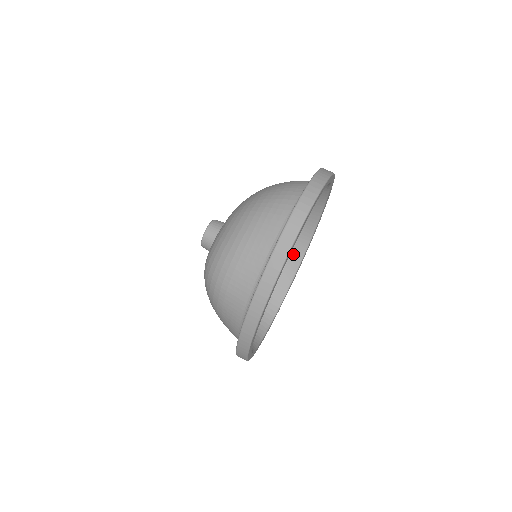
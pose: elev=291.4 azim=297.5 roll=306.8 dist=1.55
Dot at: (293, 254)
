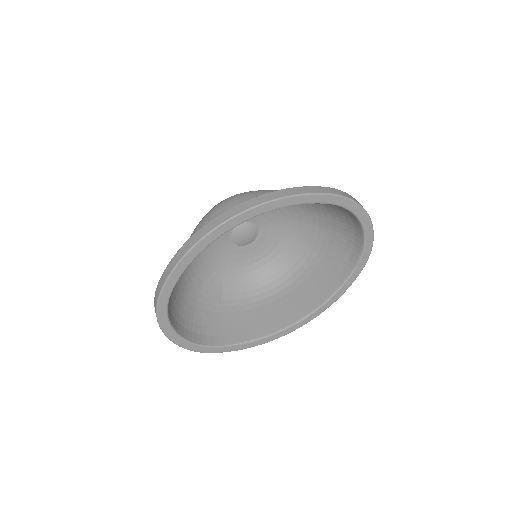
Dot at: (271, 324)
